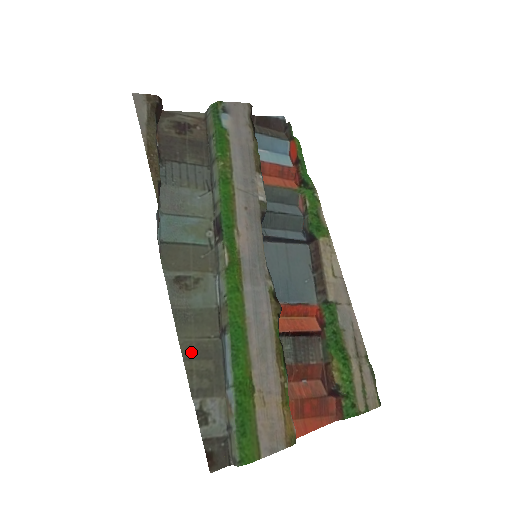
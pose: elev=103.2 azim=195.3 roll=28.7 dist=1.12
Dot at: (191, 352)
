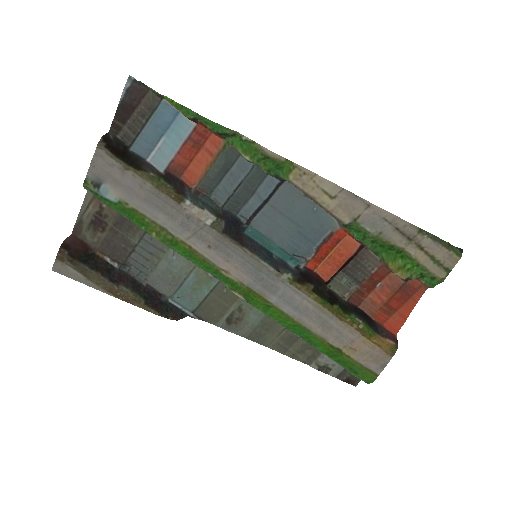
Dot at: (283, 346)
